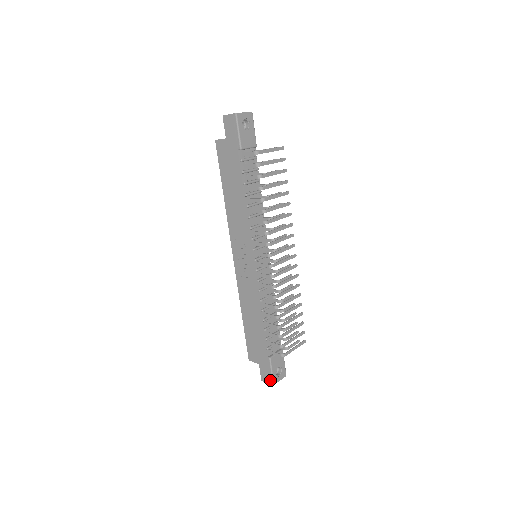
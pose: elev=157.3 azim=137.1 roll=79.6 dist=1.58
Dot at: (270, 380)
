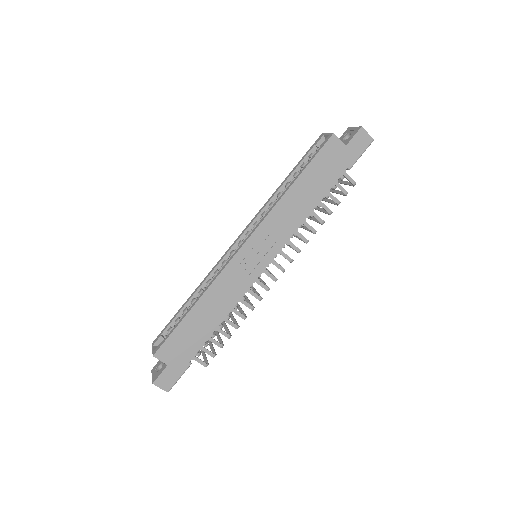
Dot at: (169, 386)
